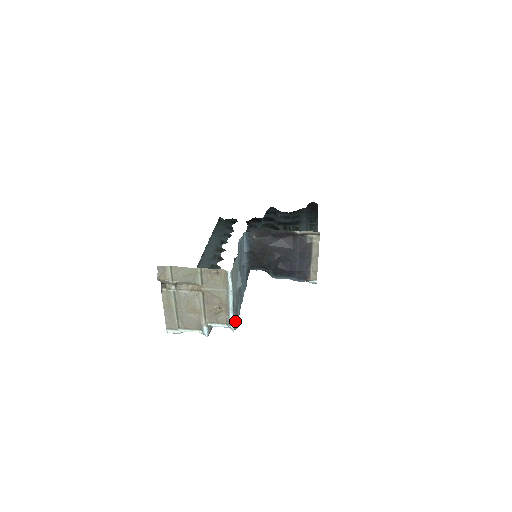
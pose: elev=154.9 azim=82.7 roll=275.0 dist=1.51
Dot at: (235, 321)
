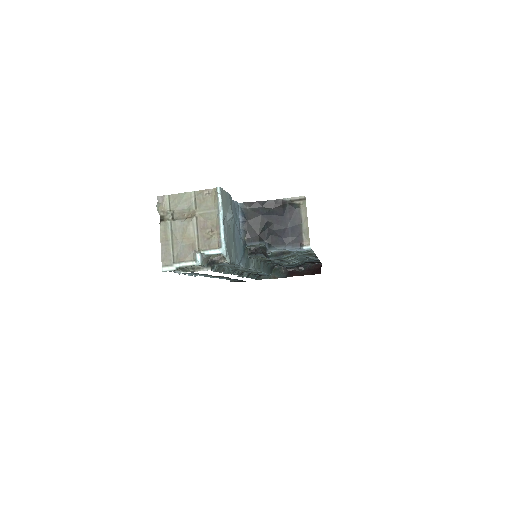
Dot at: (227, 247)
